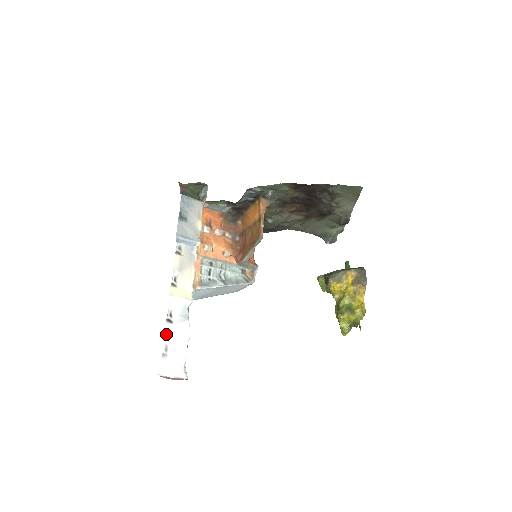
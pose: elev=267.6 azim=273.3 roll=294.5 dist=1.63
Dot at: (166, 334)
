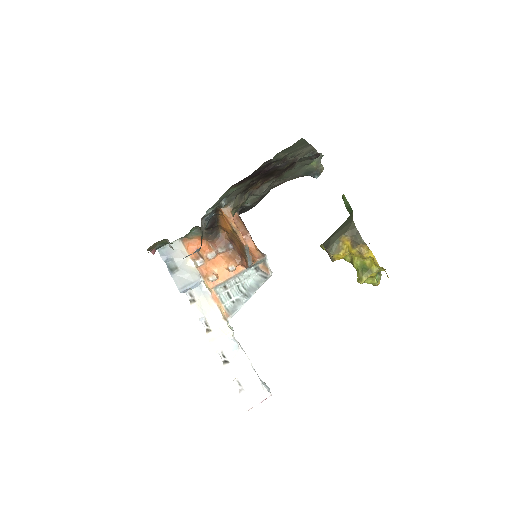
Dot at: (230, 375)
